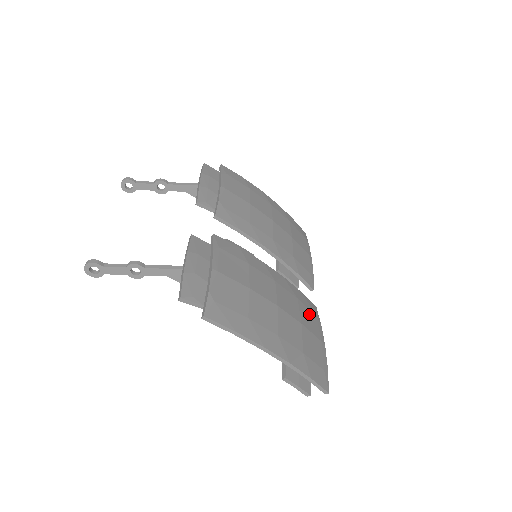
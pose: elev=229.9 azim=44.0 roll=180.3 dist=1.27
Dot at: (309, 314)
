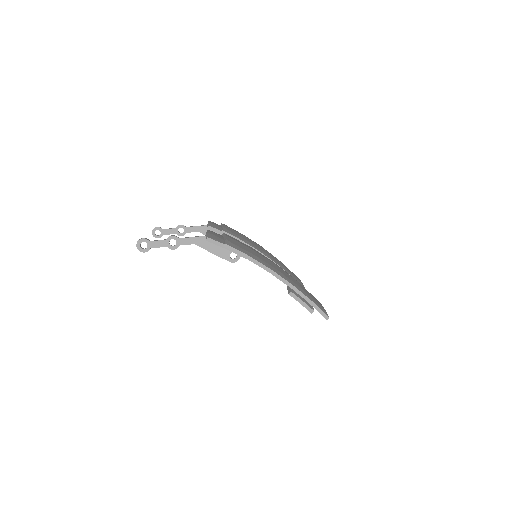
Dot at: occluded
